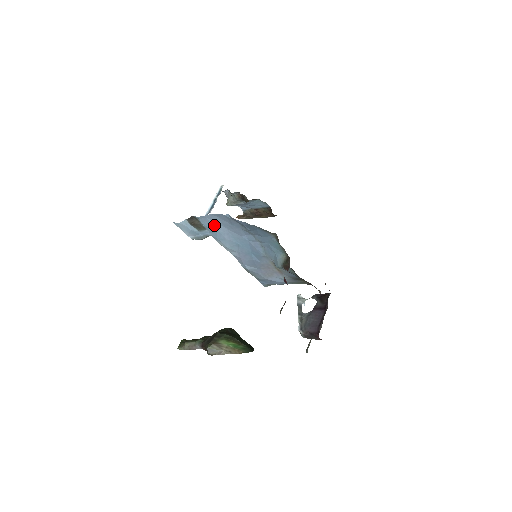
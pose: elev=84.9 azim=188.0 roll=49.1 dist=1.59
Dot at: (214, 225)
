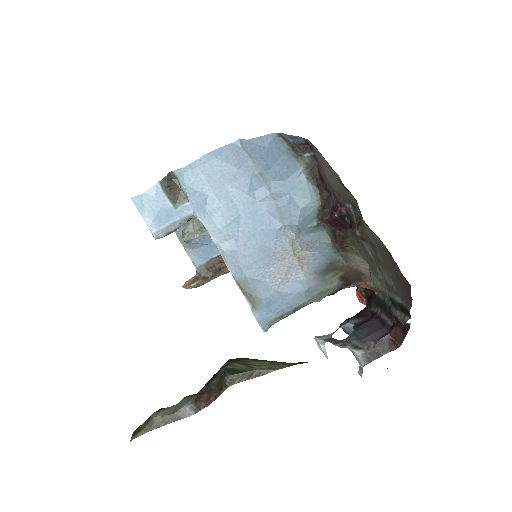
Dot at: (206, 180)
